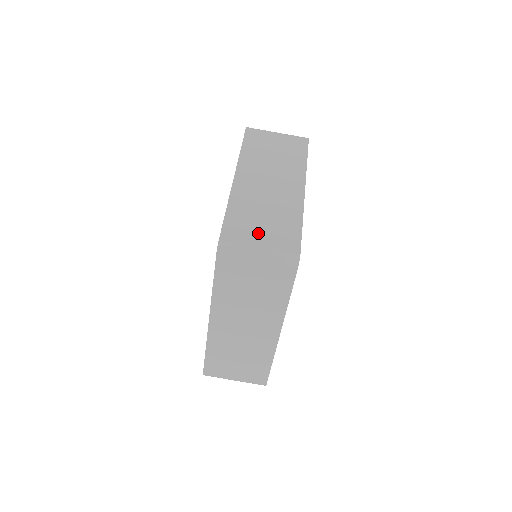
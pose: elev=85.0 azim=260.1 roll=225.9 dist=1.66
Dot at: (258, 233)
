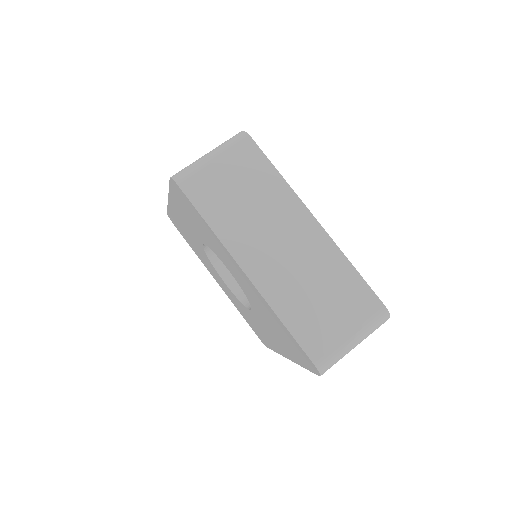
Dot at: occluded
